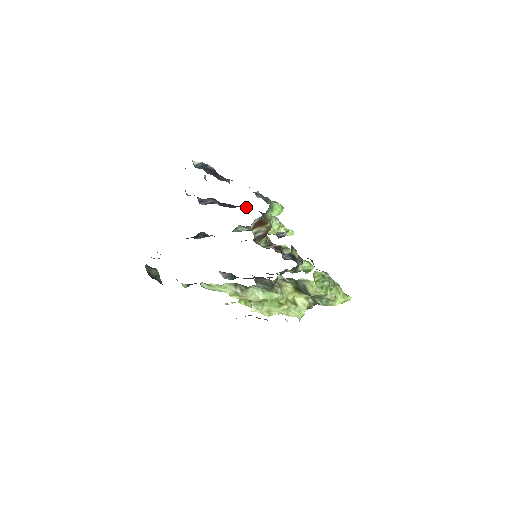
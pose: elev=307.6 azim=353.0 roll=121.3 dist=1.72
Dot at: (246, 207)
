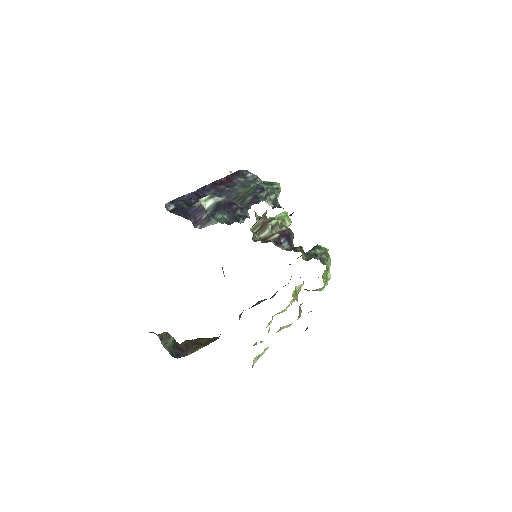
Dot at: (226, 177)
